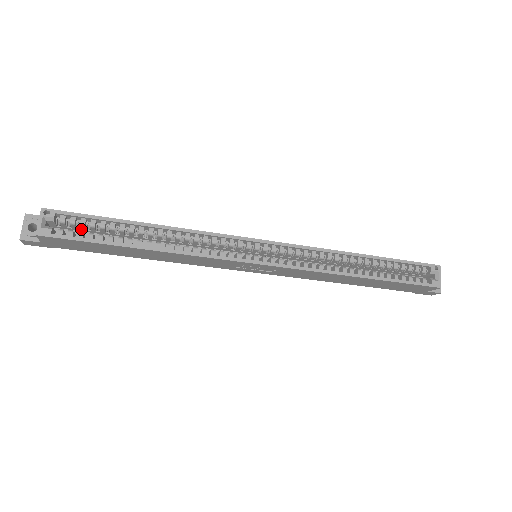
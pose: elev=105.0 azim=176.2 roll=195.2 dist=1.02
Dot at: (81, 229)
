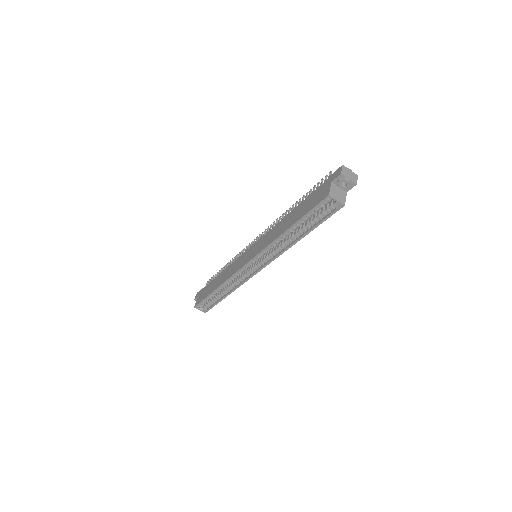
Dot at: occluded
